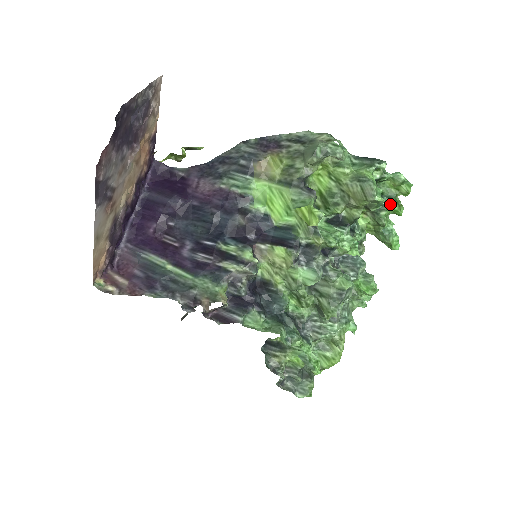
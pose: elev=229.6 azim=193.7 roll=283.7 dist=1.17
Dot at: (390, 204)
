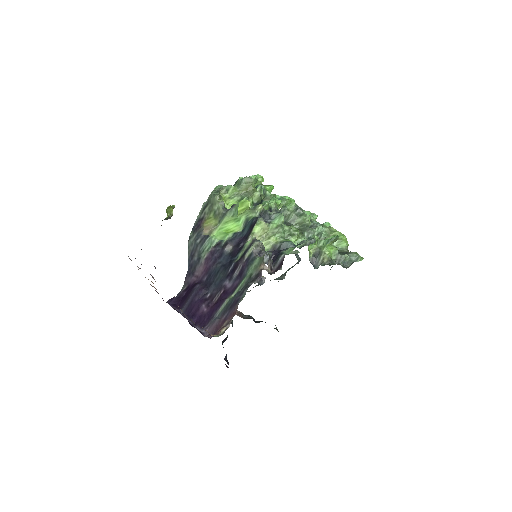
Dot at: (264, 188)
